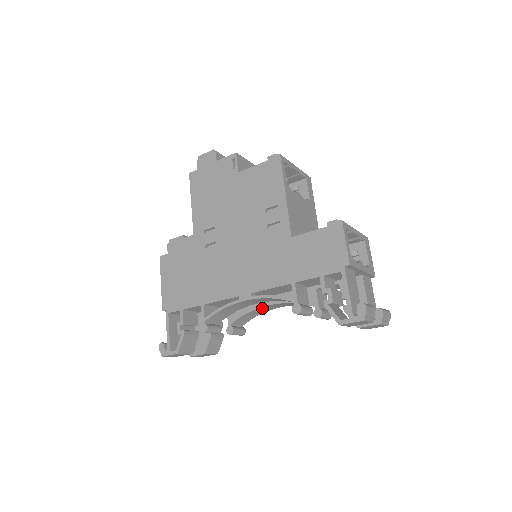
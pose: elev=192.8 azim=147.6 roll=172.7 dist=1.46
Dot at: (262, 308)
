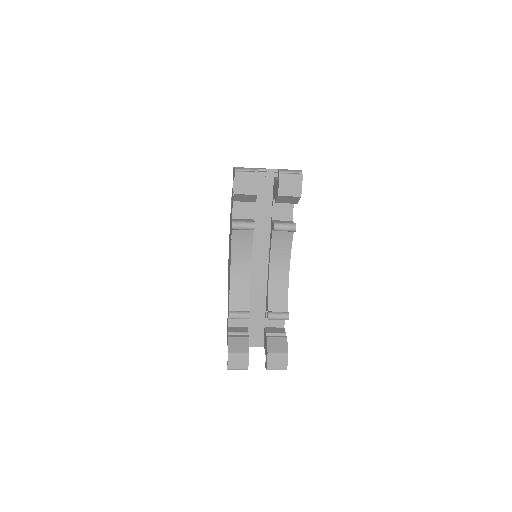
Dot at: (273, 278)
